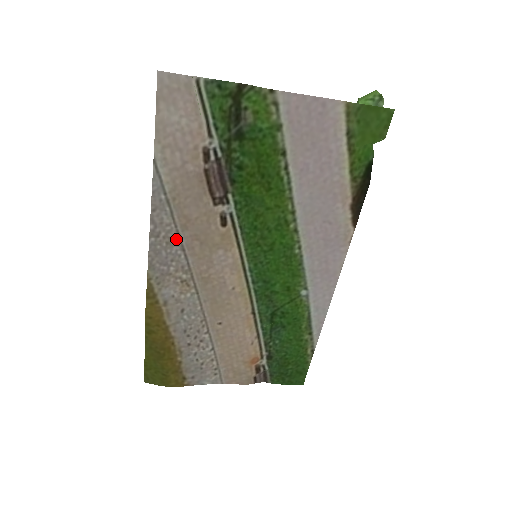
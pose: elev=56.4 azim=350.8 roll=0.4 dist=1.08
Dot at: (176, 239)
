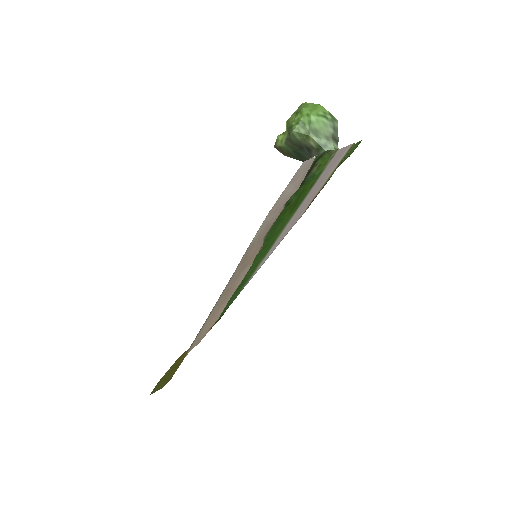
Dot at: (232, 276)
